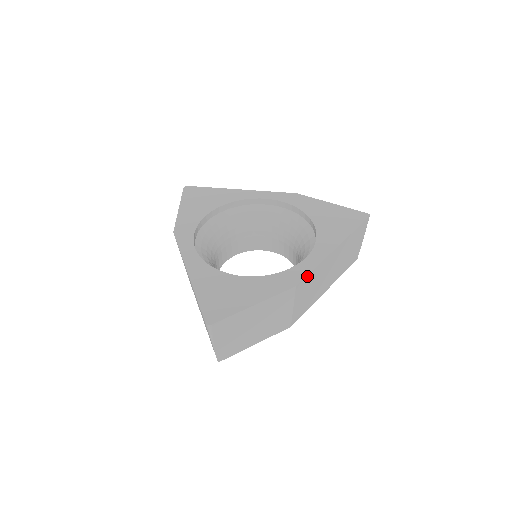
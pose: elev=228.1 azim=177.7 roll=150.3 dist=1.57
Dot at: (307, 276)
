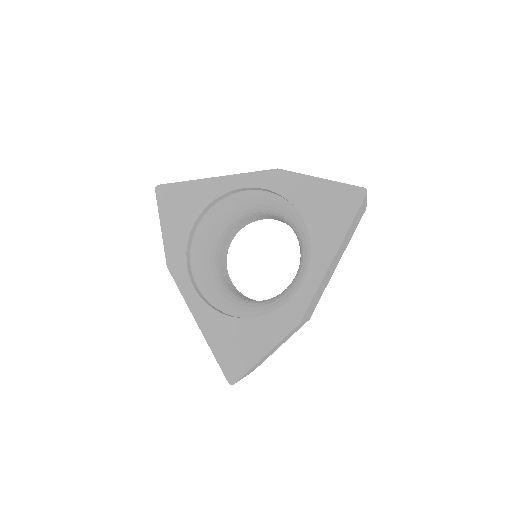
Dot at: (309, 305)
